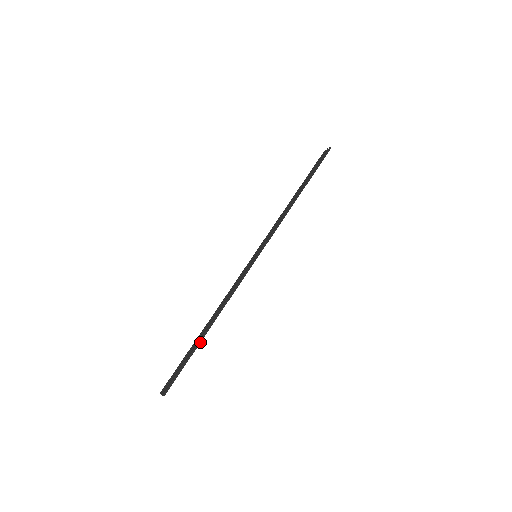
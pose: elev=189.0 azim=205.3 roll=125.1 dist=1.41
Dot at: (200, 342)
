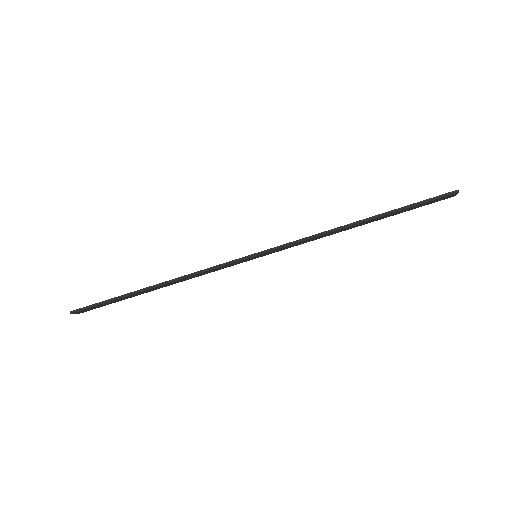
Dot at: (133, 293)
